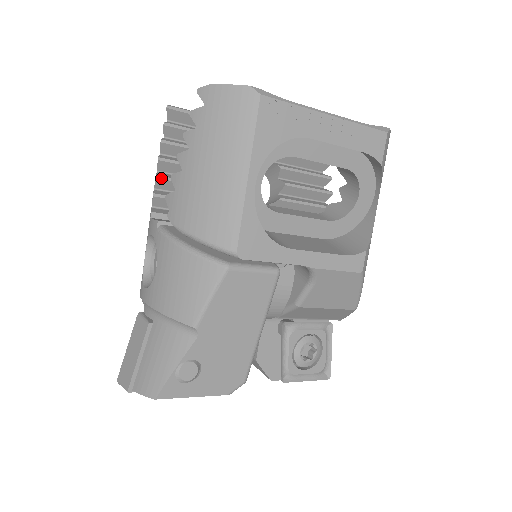
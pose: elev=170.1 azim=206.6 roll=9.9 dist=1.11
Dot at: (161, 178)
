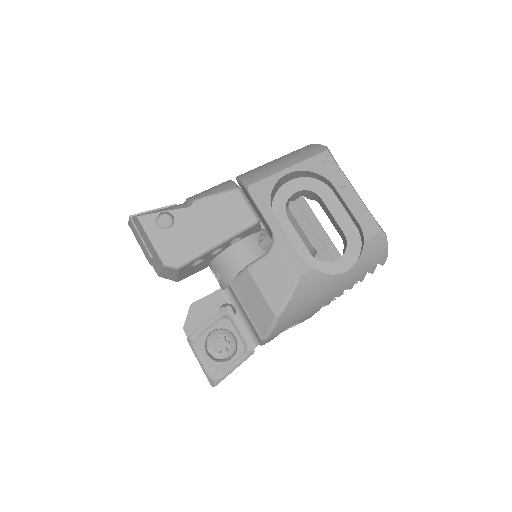
Dot at: occluded
